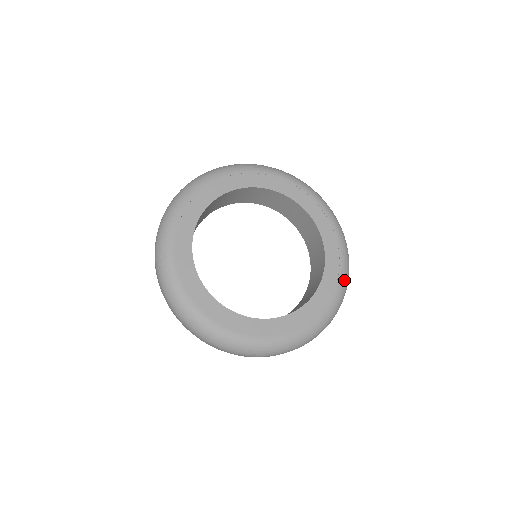
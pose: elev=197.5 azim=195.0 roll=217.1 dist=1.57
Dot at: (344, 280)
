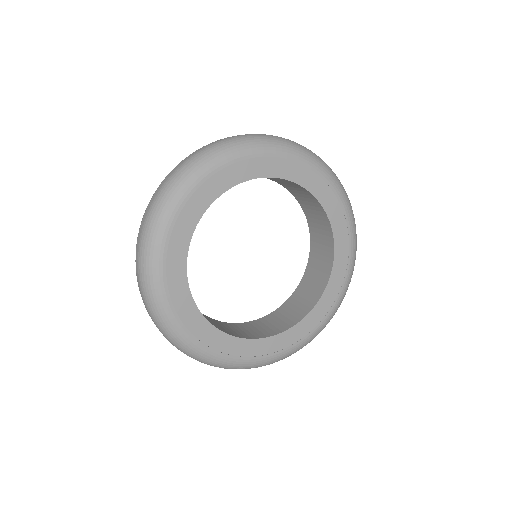
Dot at: (349, 281)
